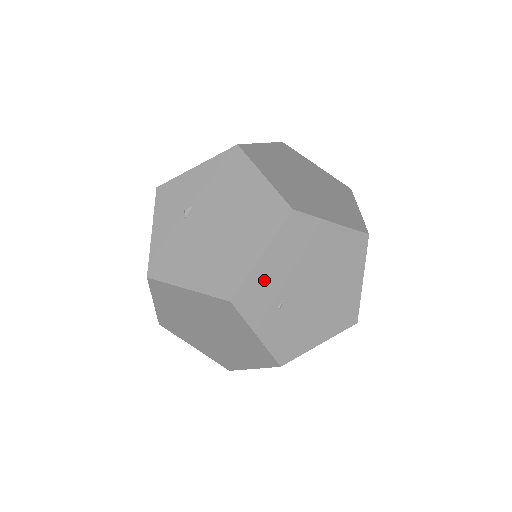
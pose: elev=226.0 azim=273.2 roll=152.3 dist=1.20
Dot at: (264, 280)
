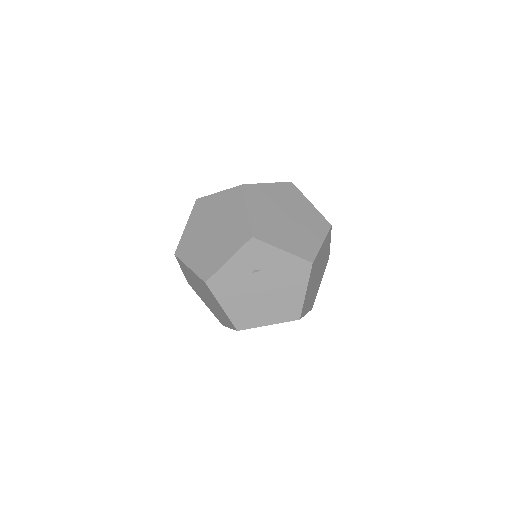
Dot at: occluded
